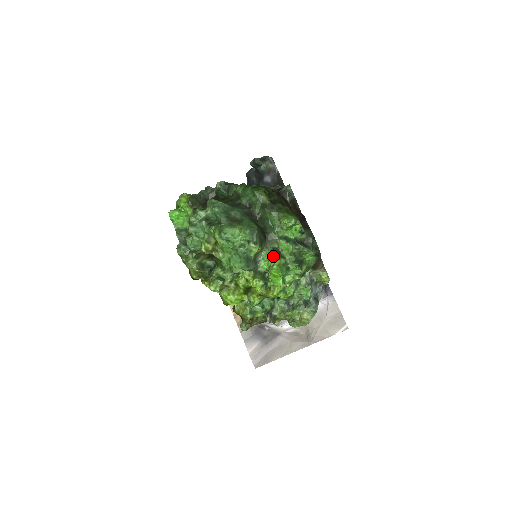
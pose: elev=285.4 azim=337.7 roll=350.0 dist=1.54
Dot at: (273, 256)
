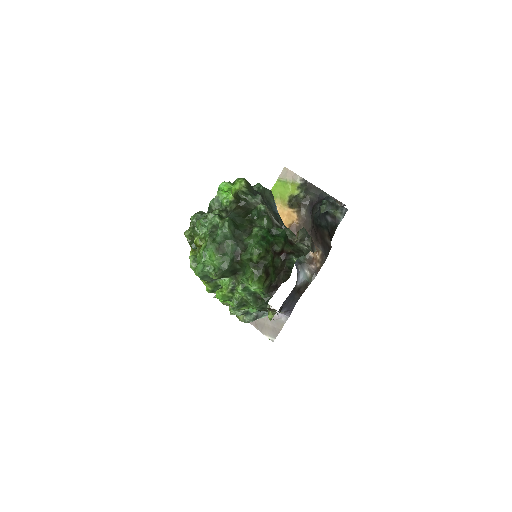
Dot at: (228, 287)
